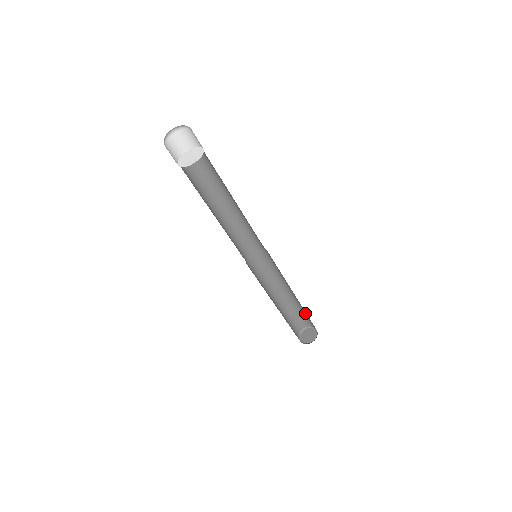
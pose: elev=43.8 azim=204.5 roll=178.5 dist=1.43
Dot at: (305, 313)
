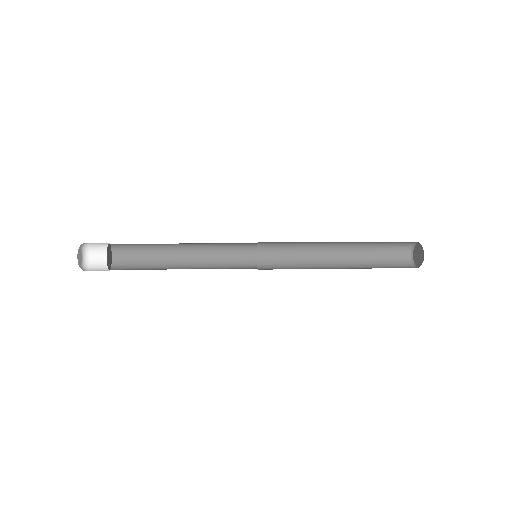
Dot at: occluded
